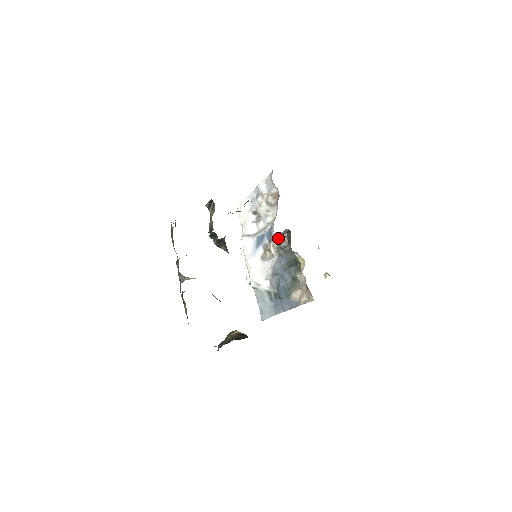
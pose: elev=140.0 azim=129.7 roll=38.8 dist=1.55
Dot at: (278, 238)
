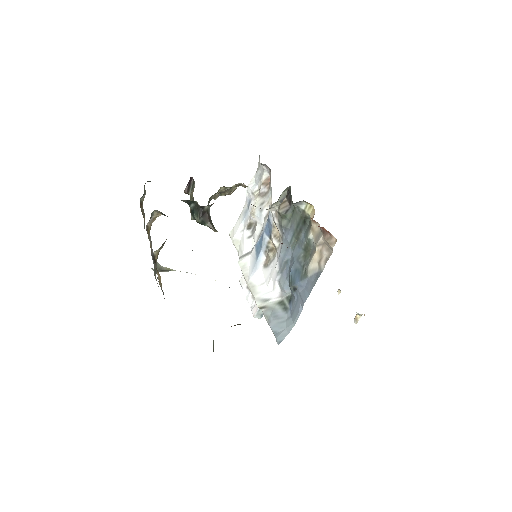
Dot at: (277, 210)
